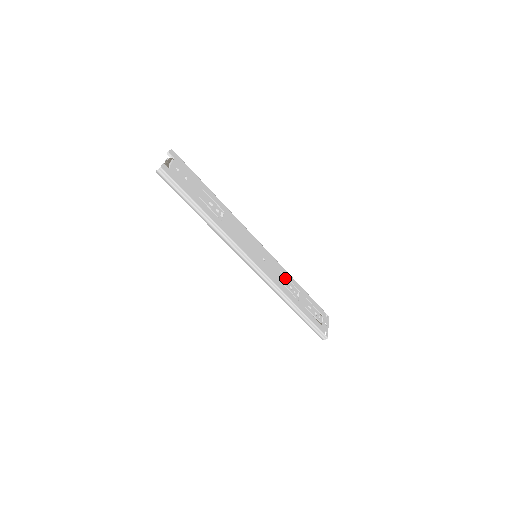
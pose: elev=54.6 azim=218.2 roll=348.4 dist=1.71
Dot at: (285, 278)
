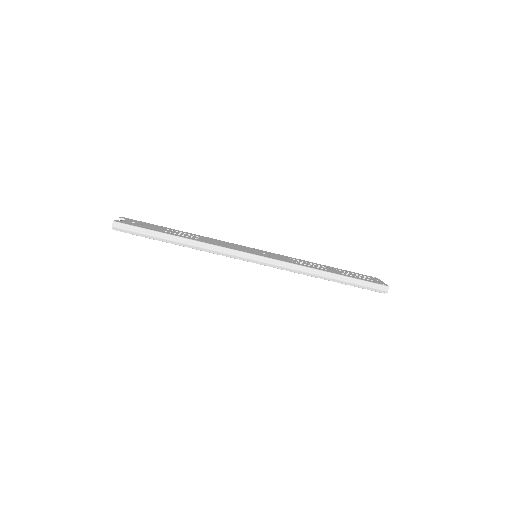
Dot at: (300, 261)
